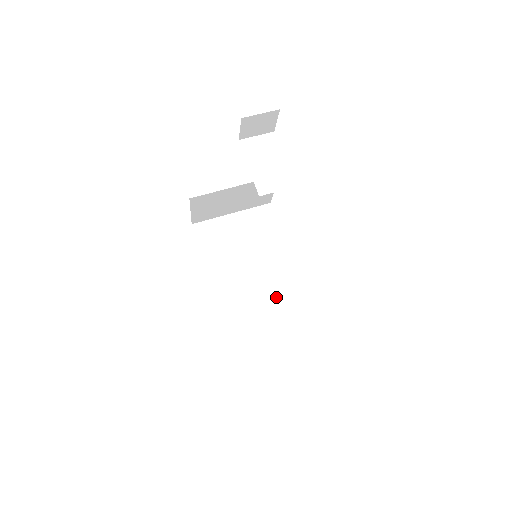
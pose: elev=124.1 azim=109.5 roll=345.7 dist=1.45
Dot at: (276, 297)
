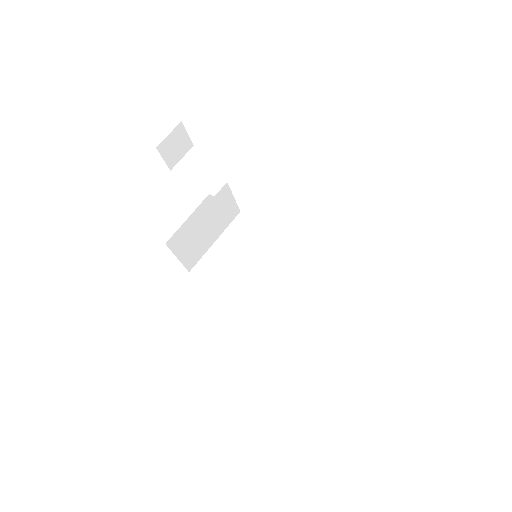
Dot at: (298, 277)
